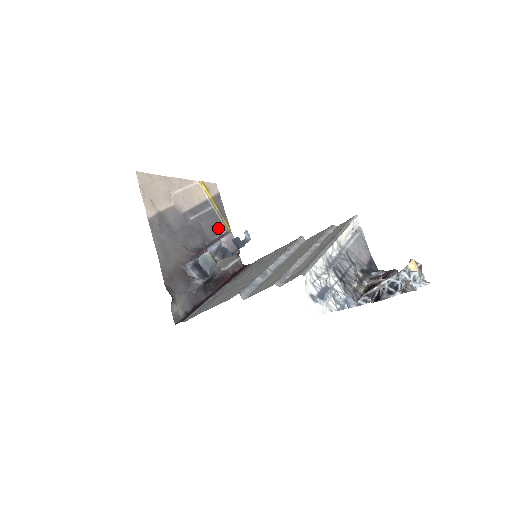
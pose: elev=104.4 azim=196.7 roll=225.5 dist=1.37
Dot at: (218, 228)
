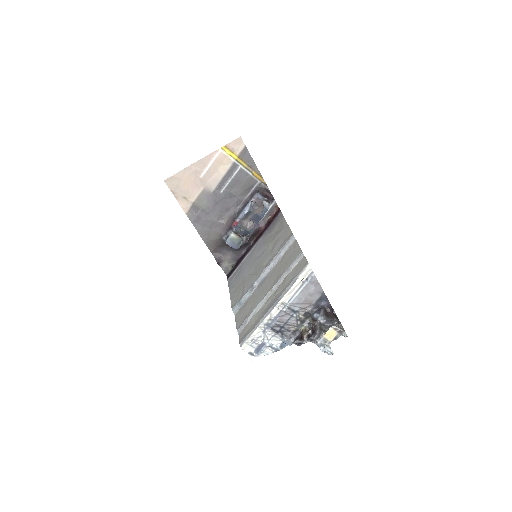
Dot at: (249, 185)
